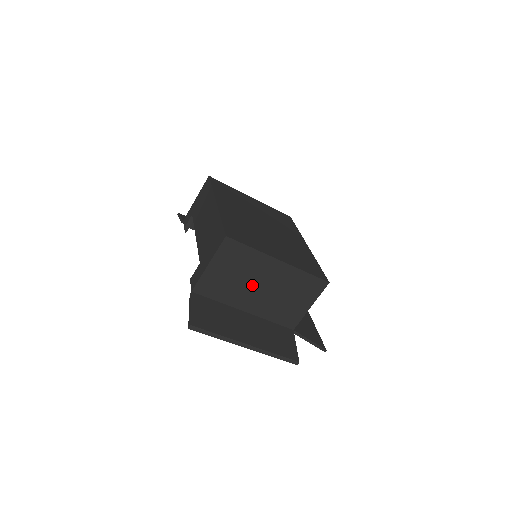
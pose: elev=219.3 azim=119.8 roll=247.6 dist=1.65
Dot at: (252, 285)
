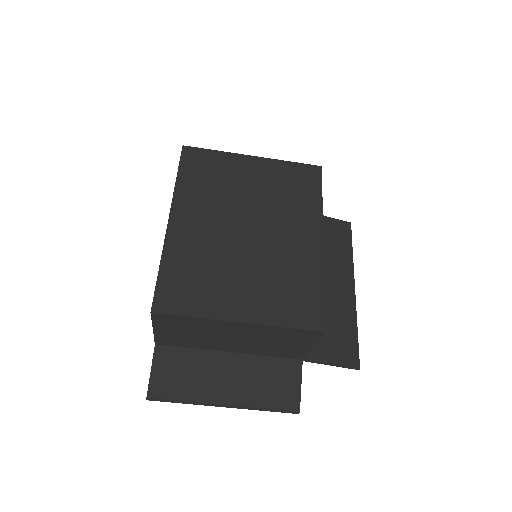
Dot at: (220, 338)
